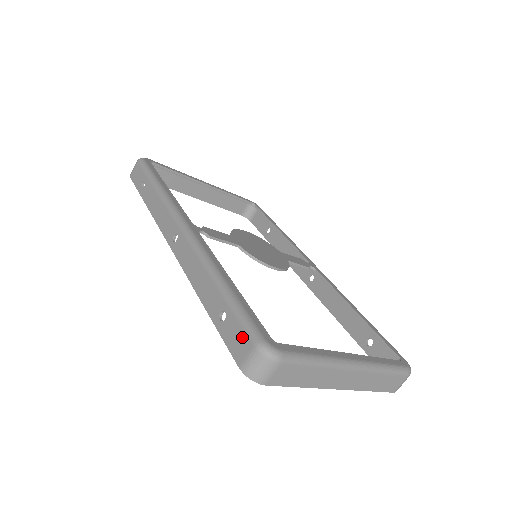
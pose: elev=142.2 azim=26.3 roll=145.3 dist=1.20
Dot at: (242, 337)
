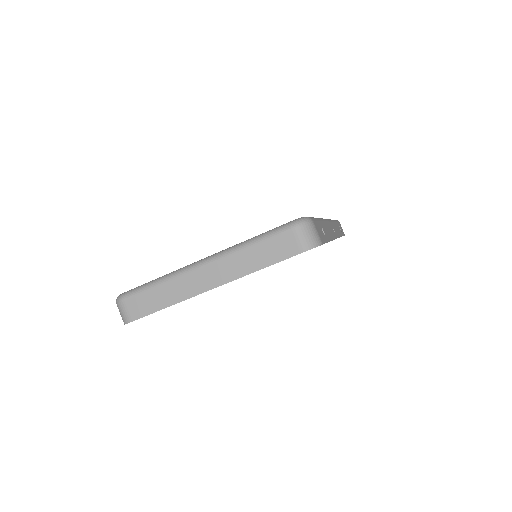
Dot at: occluded
